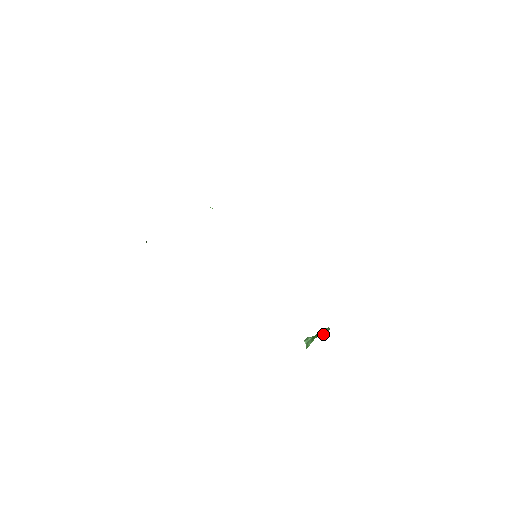
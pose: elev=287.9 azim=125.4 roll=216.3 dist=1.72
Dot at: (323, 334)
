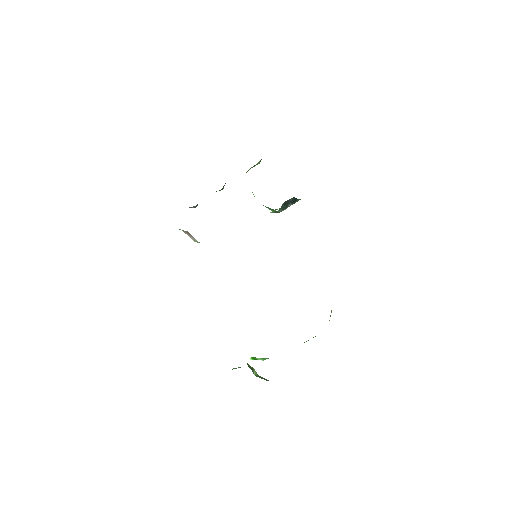
Dot at: (252, 368)
